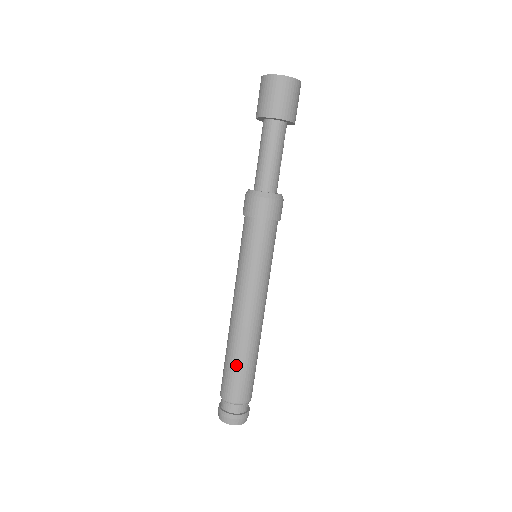
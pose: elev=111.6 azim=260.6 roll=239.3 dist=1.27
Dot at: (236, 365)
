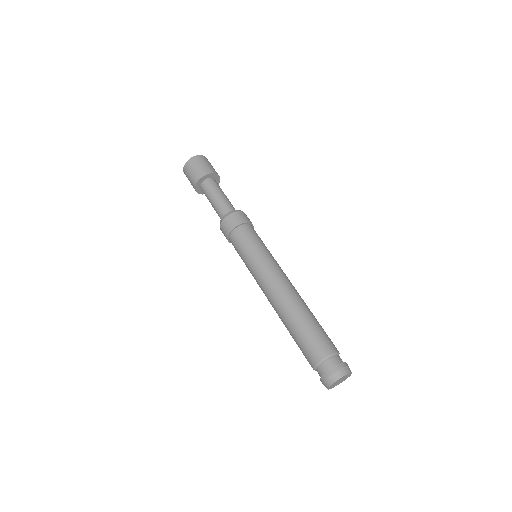
Dot at: (310, 322)
